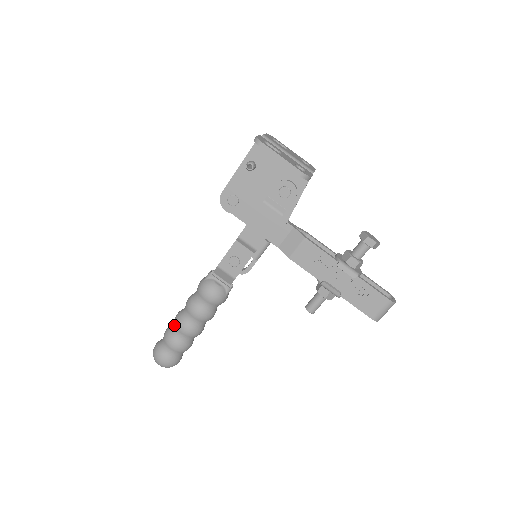
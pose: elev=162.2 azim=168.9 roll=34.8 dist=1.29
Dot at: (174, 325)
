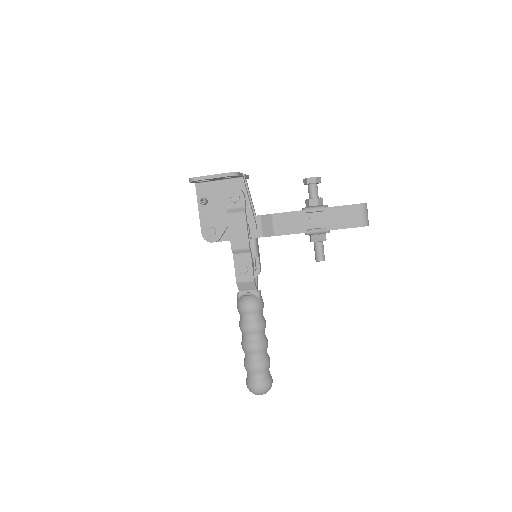
Dot at: occluded
